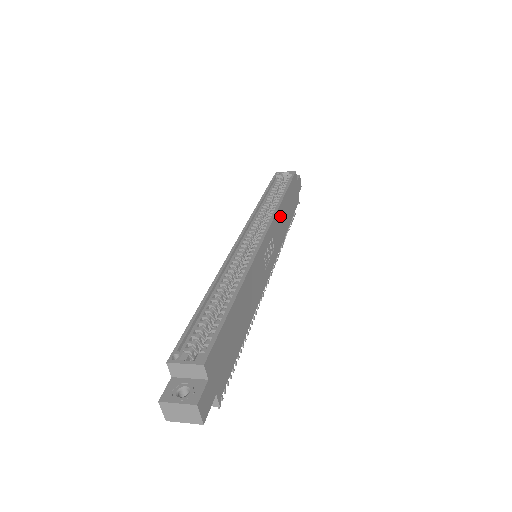
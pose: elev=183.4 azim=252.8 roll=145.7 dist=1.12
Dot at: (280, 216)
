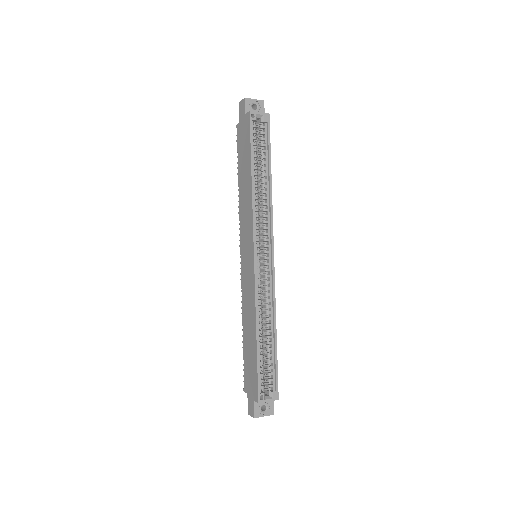
Dot at: occluded
